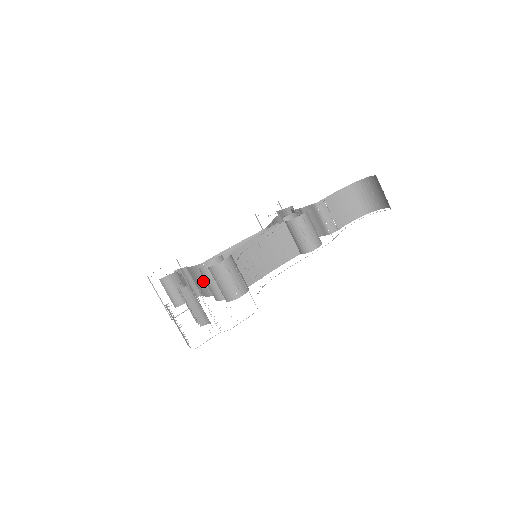
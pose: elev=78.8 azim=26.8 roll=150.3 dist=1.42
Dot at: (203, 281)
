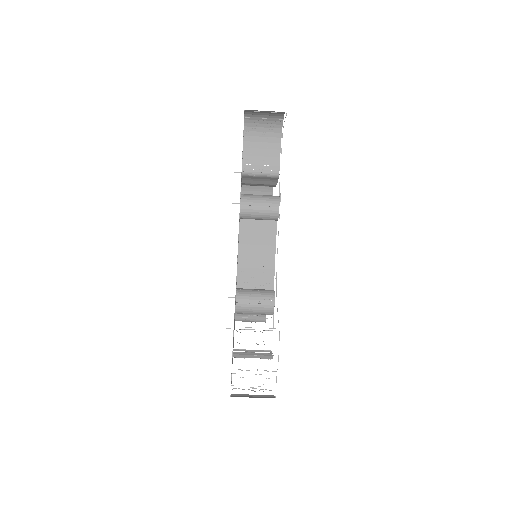
Dot at: occluded
